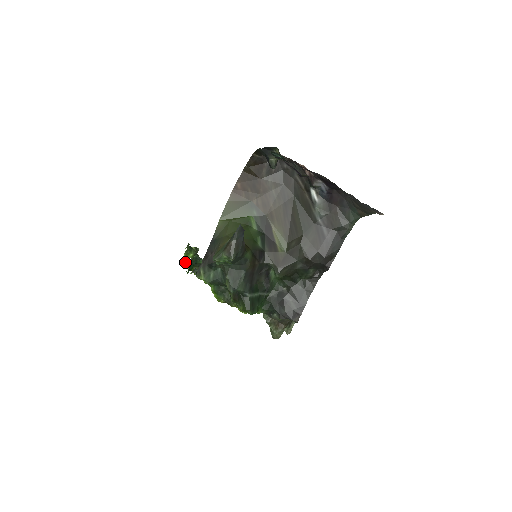
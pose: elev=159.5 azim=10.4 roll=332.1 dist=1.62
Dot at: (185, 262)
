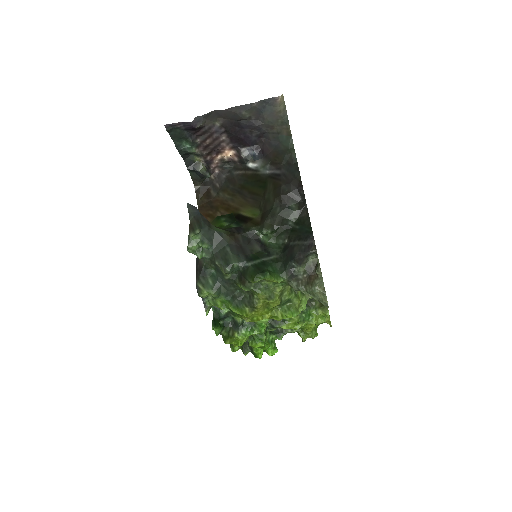
Dot at: occluded
